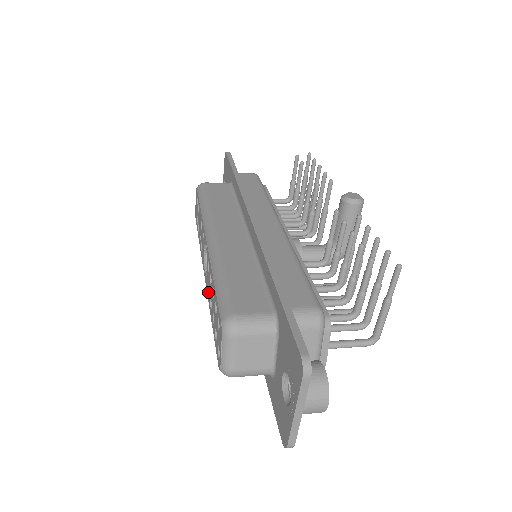
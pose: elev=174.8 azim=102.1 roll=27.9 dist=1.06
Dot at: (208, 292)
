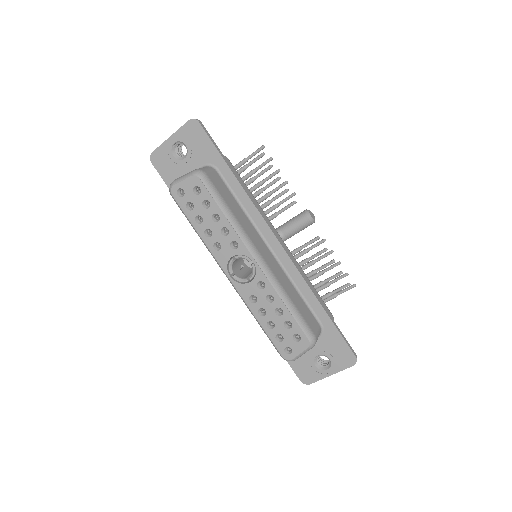
Dot at: (249, 298)
